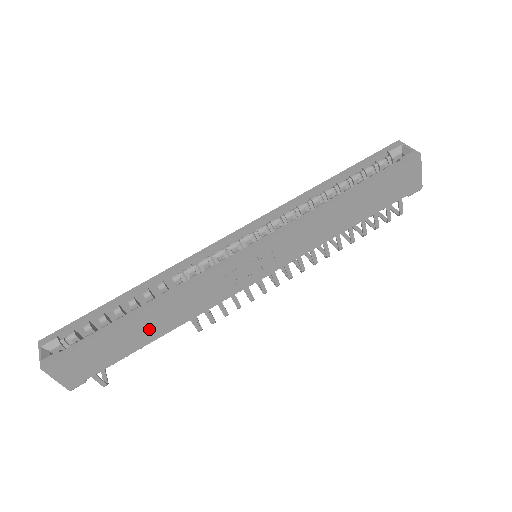
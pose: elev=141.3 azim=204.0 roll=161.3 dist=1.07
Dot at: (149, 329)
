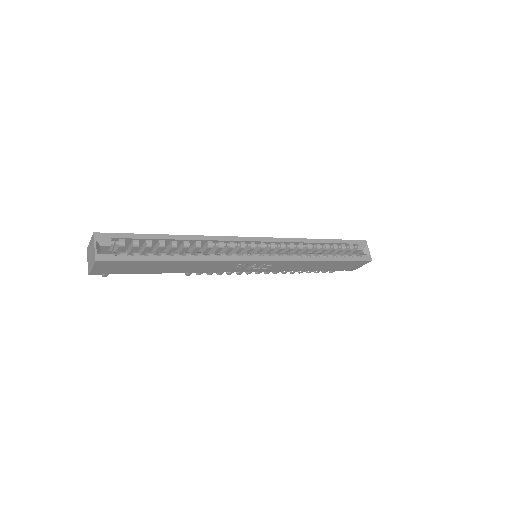
Dot at: (173, 268)
